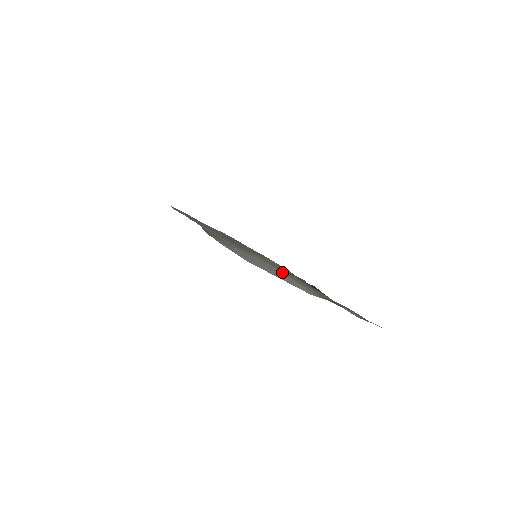
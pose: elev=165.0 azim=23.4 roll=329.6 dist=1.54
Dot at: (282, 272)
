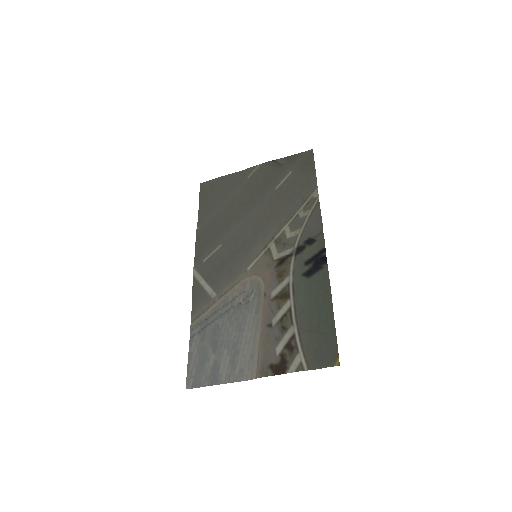
Dot at: (264, 294)
